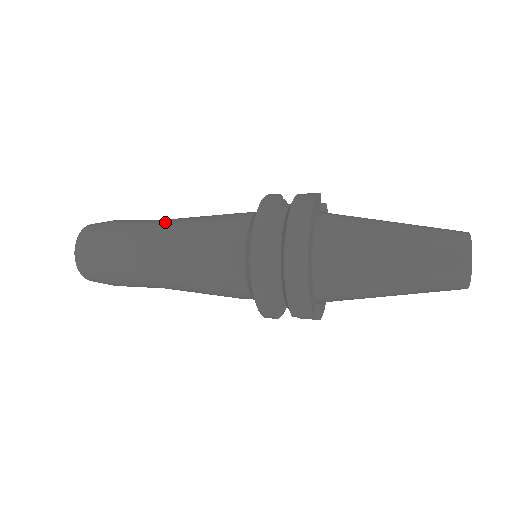
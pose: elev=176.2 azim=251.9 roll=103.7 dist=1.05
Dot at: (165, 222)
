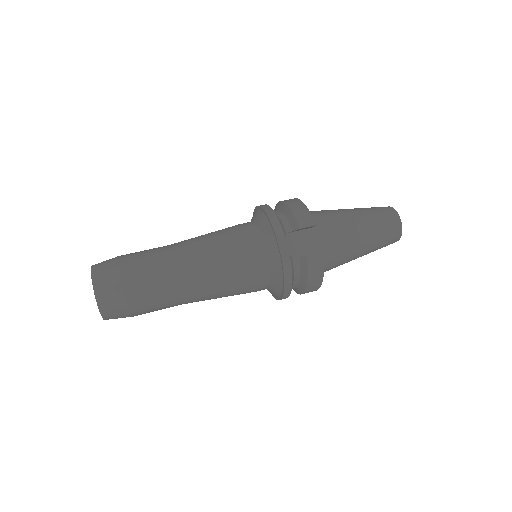
Dot at: (189, 292)
